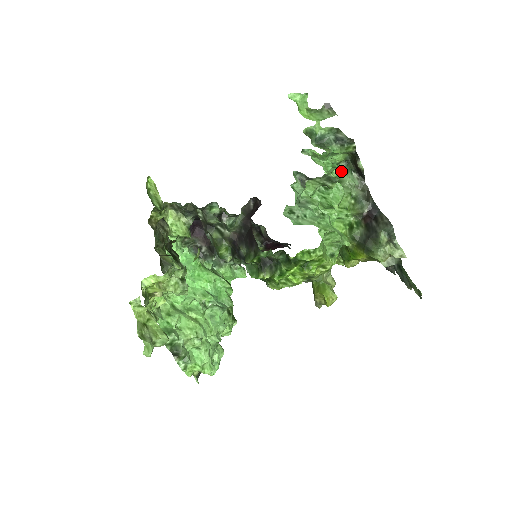
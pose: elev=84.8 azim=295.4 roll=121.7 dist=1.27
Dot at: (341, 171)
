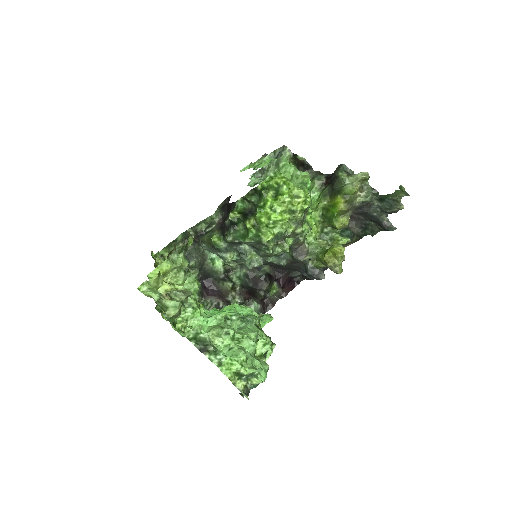
Dot at: occluded
